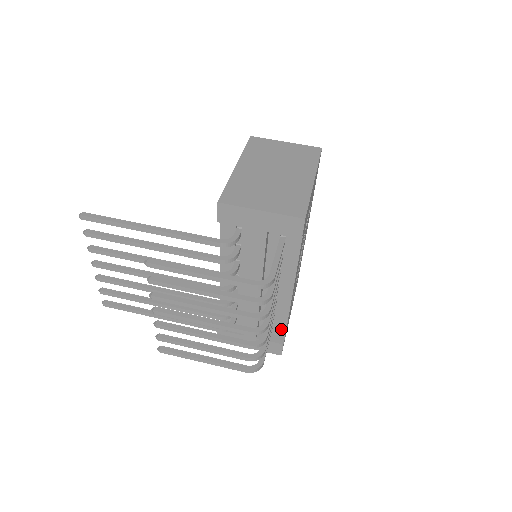
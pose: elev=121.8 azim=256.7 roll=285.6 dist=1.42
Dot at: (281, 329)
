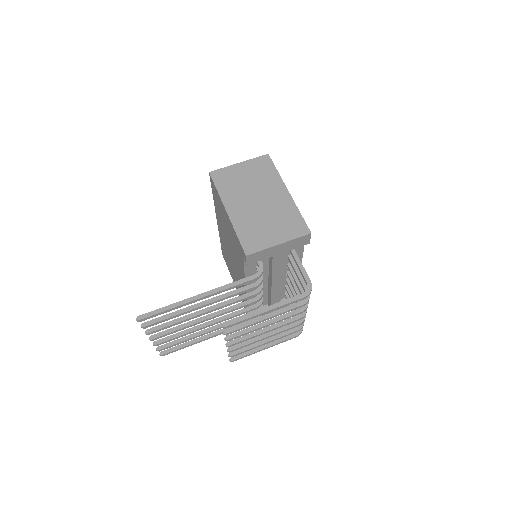
Dot at: occluded
